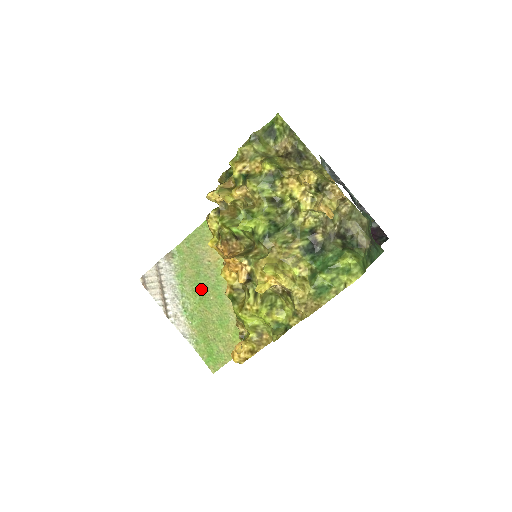
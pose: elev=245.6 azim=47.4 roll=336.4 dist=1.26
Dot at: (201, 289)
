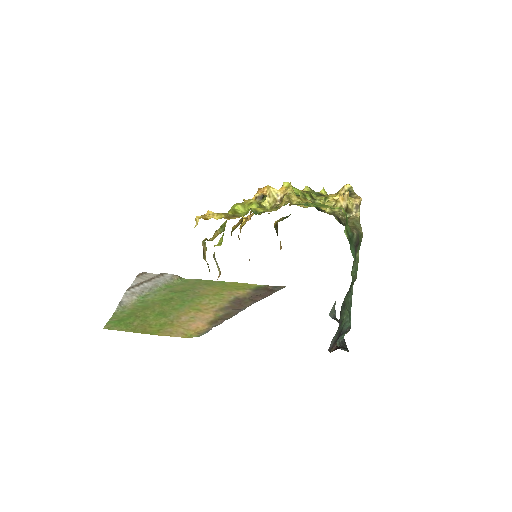
Dot at: (173, 296)
